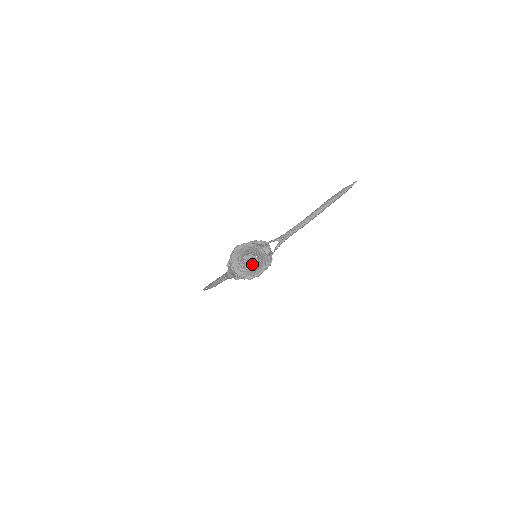
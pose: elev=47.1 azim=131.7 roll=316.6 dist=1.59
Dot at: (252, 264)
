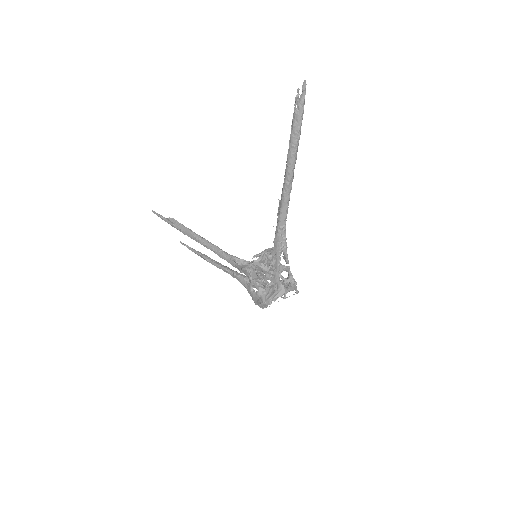
Dot at: (272, 282)
